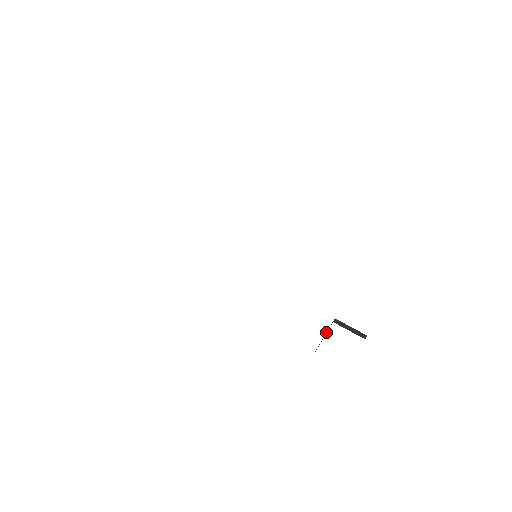
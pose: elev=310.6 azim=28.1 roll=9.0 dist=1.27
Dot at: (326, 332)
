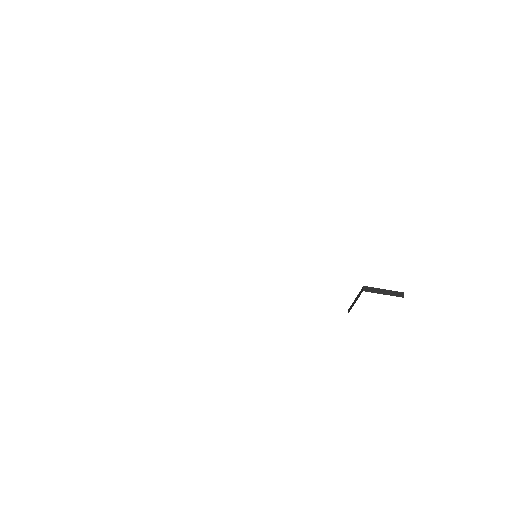
Dot at: occluded
